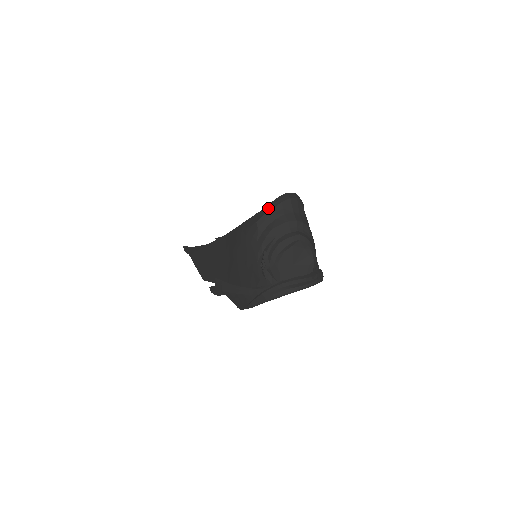
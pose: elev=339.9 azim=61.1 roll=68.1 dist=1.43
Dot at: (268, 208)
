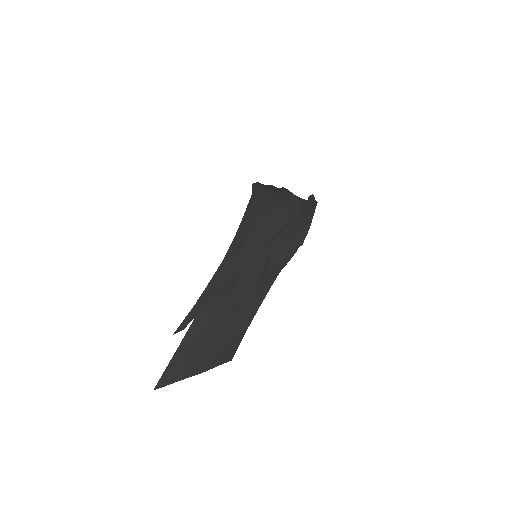
Dot at: (256, 184)
